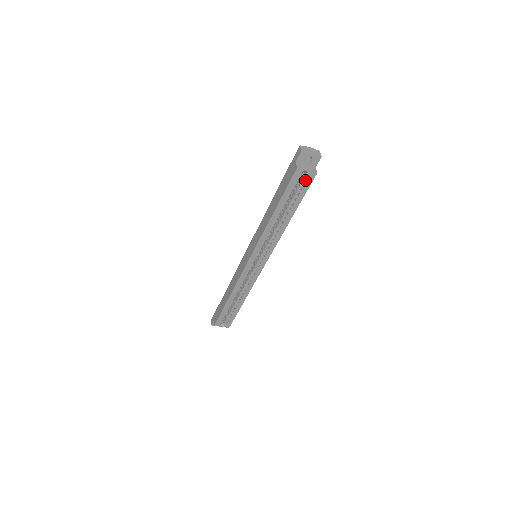
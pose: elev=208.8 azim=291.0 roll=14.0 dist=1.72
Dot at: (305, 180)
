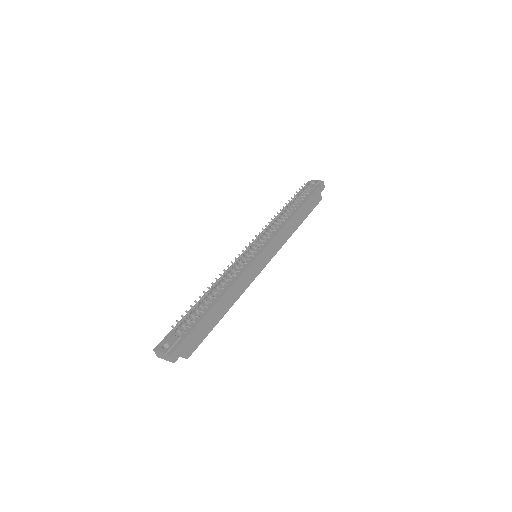
Dot at: occluded
